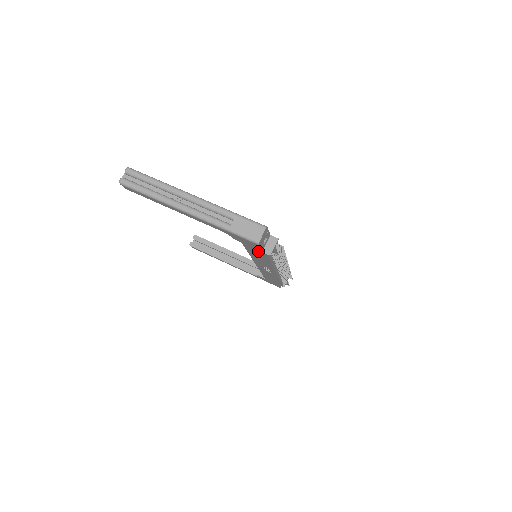
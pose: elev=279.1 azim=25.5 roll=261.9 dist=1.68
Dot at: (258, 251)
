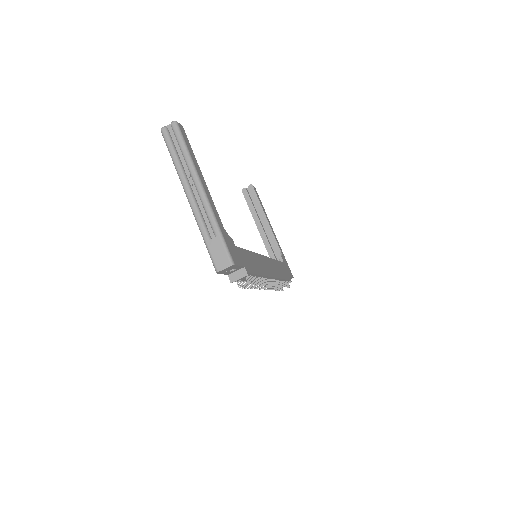
Dot at: occluded
